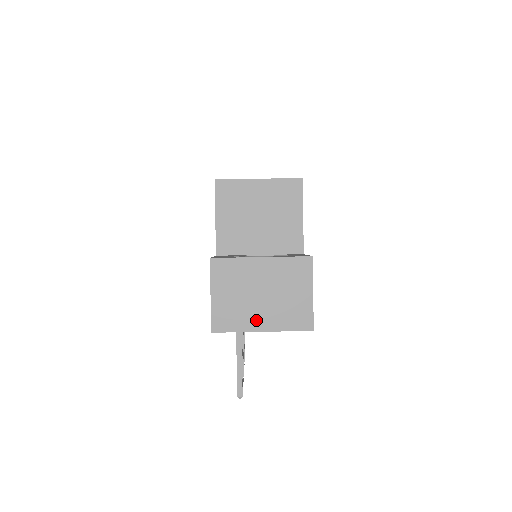
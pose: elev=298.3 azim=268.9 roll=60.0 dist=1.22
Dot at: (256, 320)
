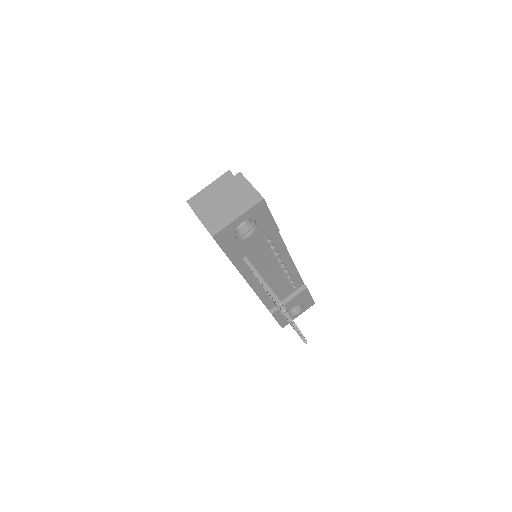
Dot at: (231, 215)
